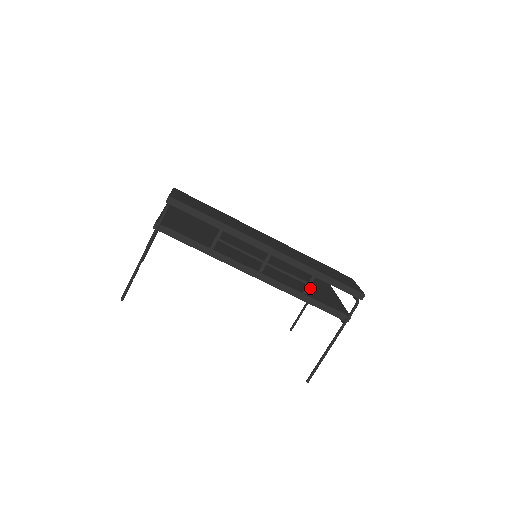
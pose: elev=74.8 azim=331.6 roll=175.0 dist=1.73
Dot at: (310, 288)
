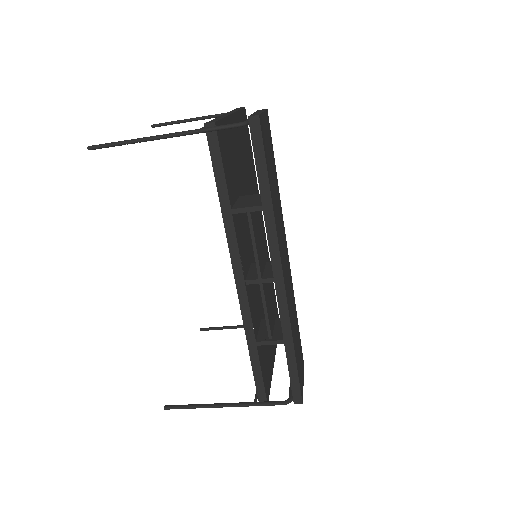
Dot at: occluded
